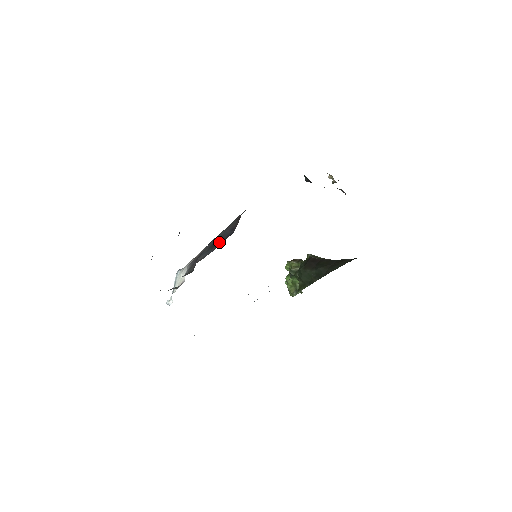
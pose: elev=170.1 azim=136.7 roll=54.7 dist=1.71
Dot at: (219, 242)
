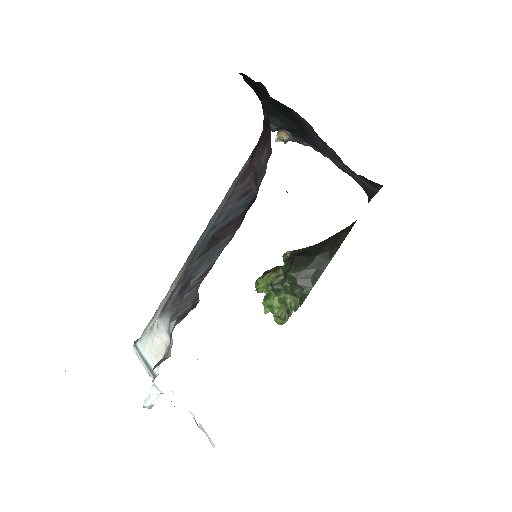
Dot at: (228, 226)
